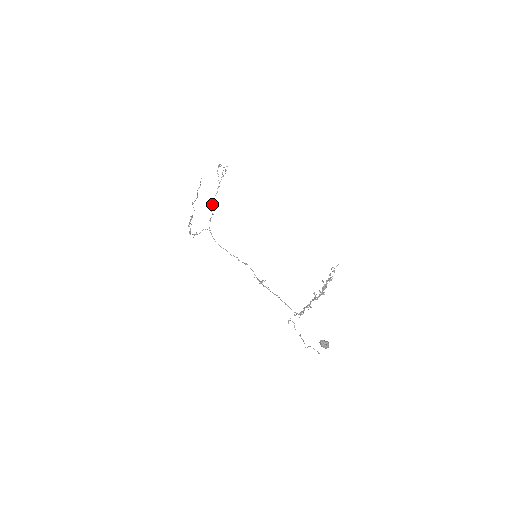
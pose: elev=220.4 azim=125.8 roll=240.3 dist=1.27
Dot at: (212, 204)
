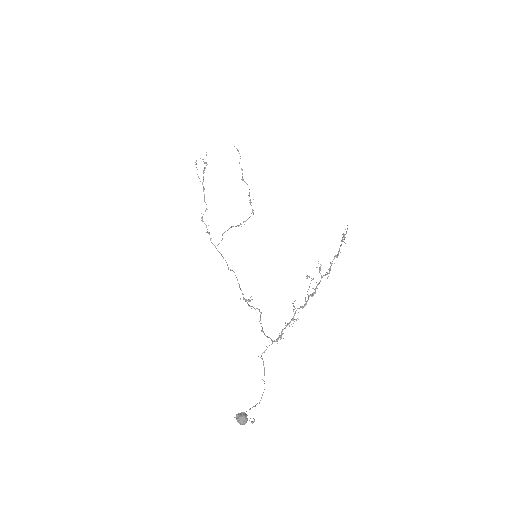
Dot at: occluded
